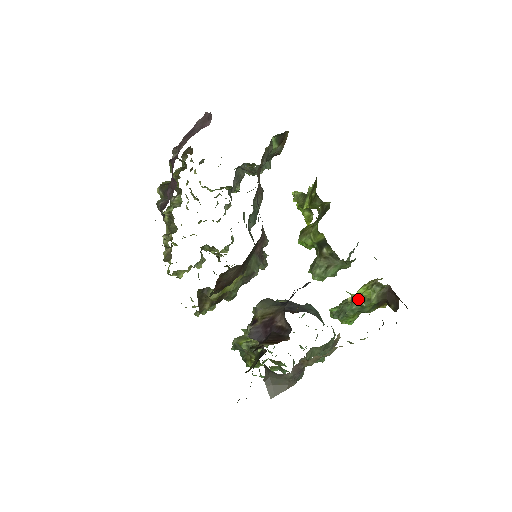
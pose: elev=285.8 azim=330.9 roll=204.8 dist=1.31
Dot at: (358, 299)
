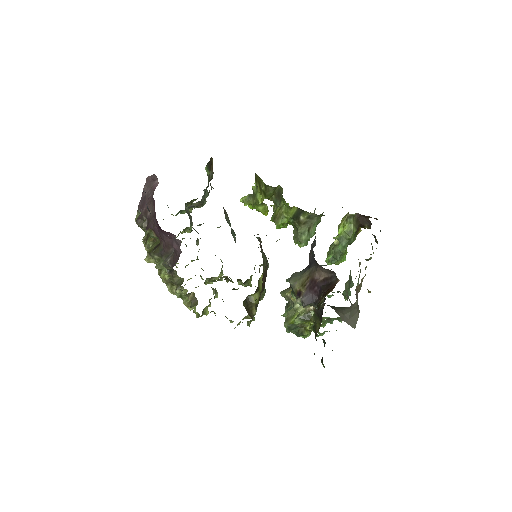
Dot at: (343, 236)
